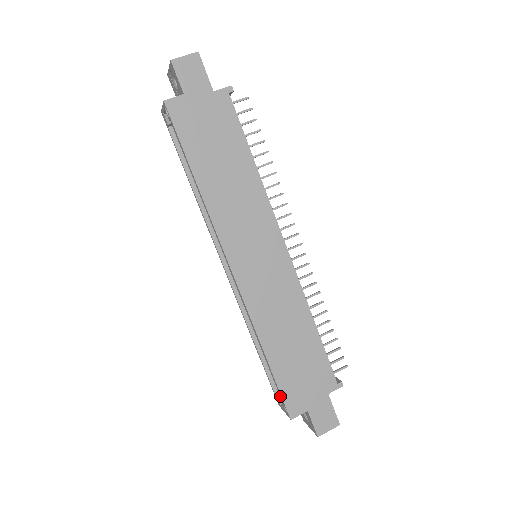
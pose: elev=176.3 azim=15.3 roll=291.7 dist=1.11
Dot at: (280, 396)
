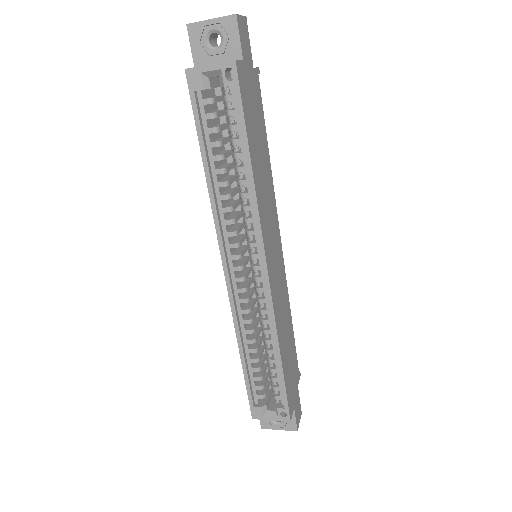
Dot at: (265, 406)
